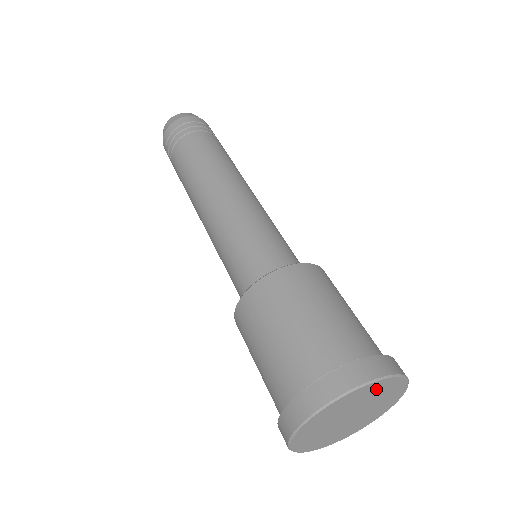
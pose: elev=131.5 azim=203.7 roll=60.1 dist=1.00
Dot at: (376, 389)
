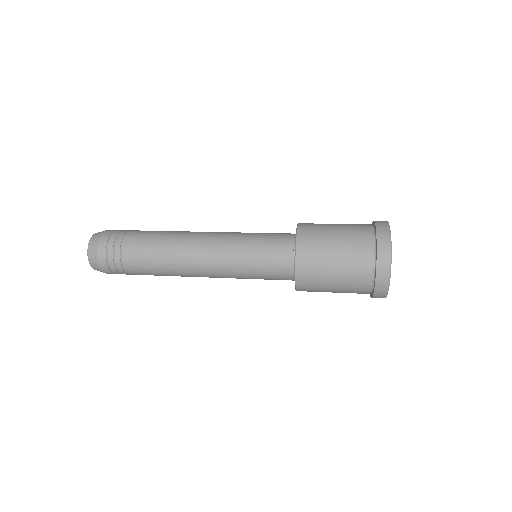
Dot at: occluded
